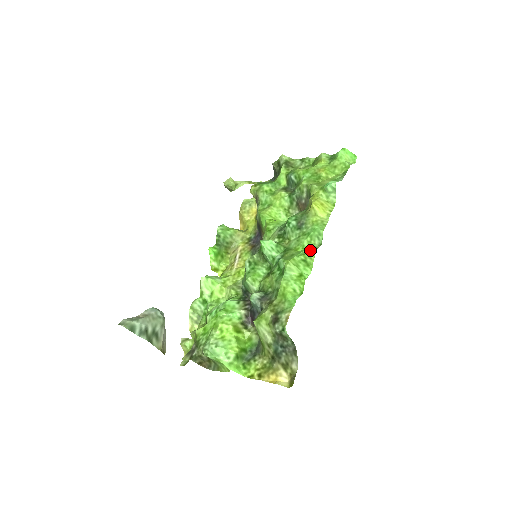
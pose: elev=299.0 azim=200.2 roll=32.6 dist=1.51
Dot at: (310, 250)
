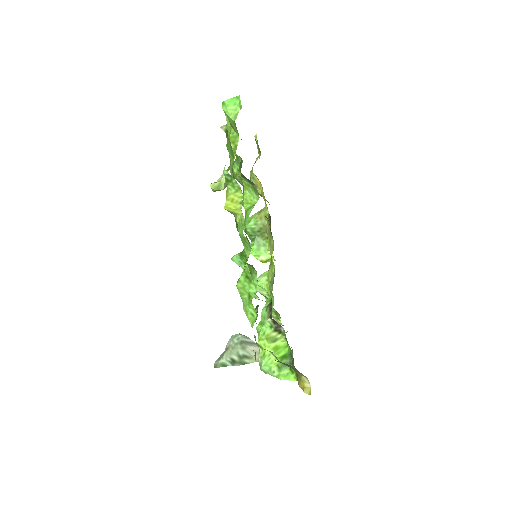
Dot at: occluded
